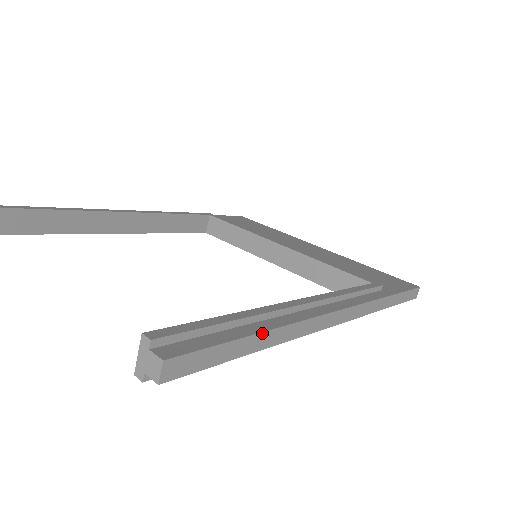
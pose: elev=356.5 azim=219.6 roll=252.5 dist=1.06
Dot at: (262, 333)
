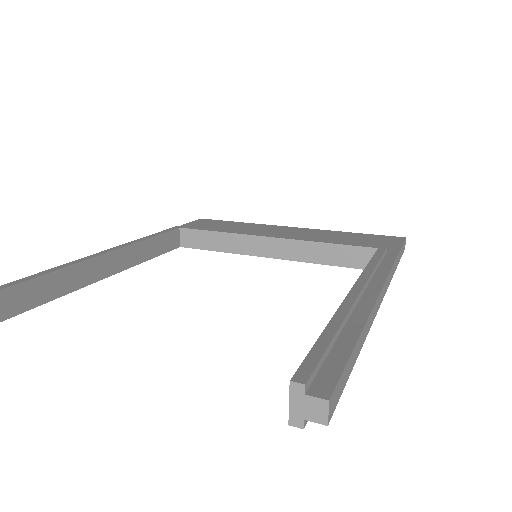
Dot at: (361, 334)
